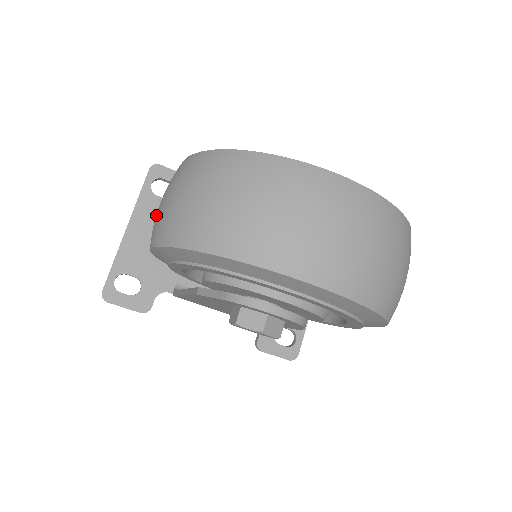
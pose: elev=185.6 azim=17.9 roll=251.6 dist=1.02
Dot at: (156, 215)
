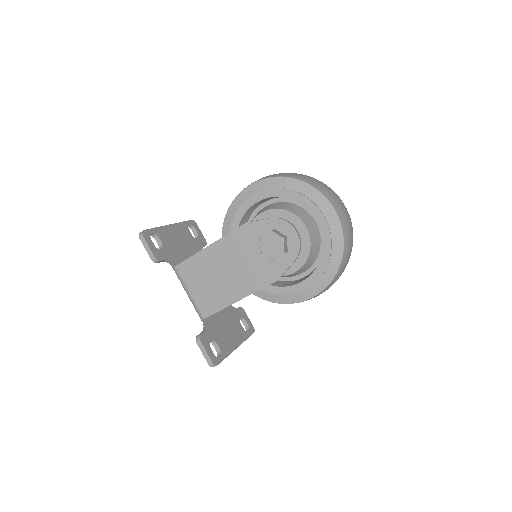
Dot at: occluded
